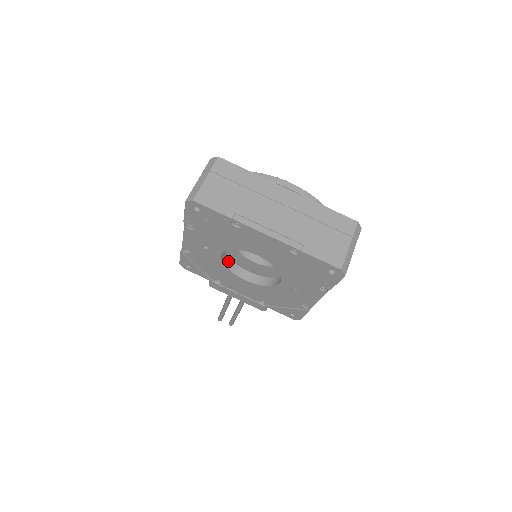
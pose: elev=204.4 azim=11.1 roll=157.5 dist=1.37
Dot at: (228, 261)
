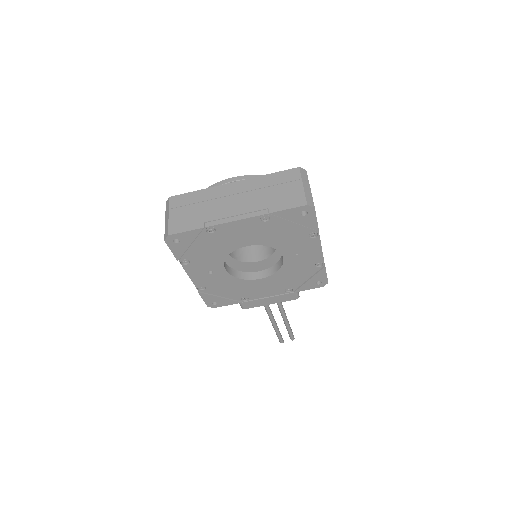
Dot at: (236, 273)
